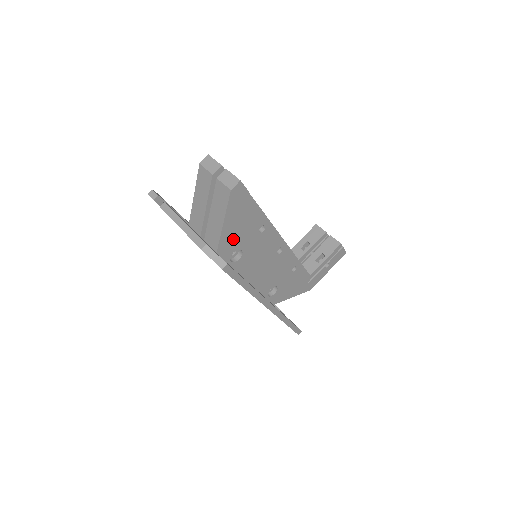
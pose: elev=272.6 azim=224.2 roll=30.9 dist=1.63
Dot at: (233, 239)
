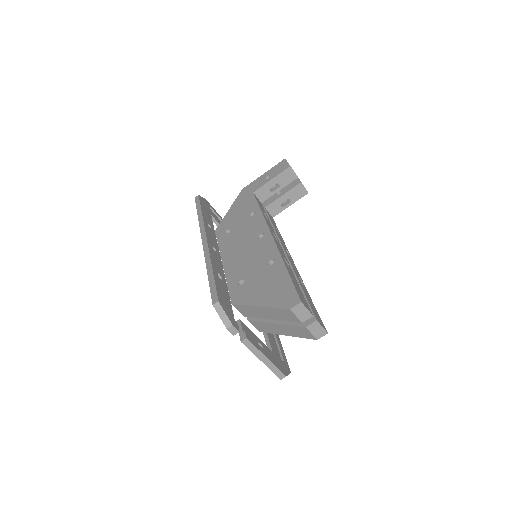
Dot at: occluded
